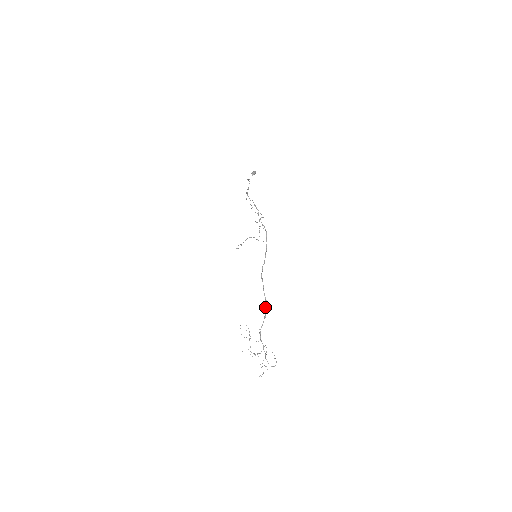
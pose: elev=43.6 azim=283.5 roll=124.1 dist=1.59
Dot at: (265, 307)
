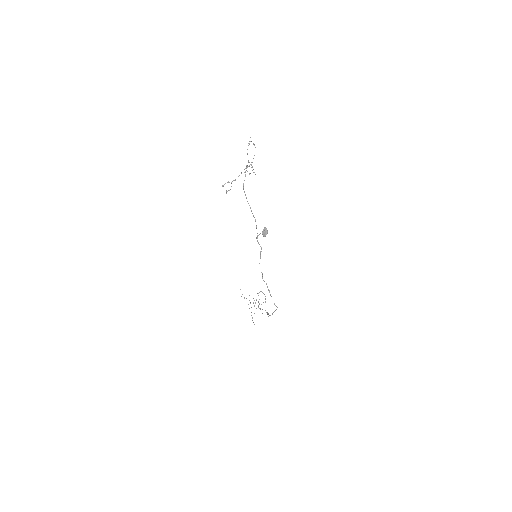
Dot at: (267, 314)
